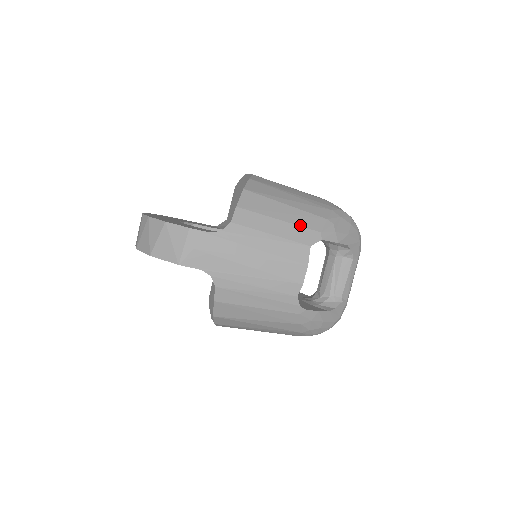
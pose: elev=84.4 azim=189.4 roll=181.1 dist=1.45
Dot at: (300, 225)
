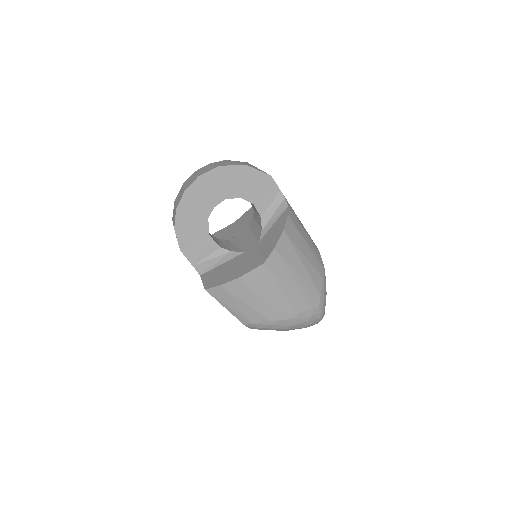
Dot at: occluded
